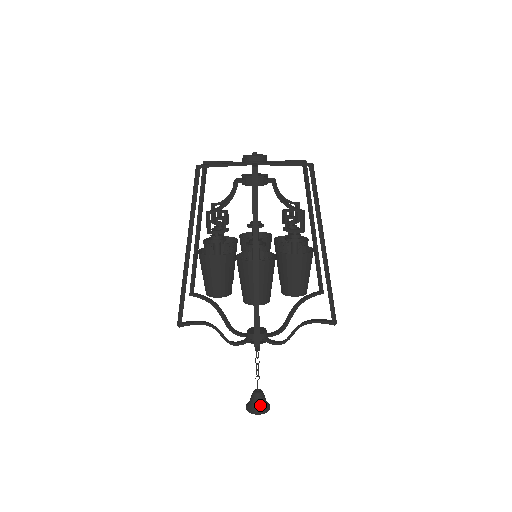
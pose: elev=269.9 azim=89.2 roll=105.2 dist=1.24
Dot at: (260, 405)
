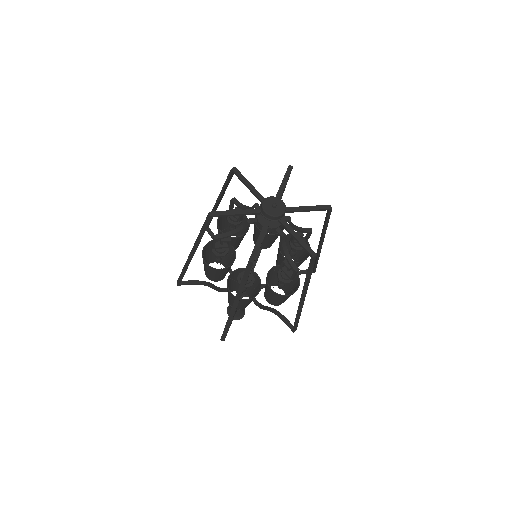
Dot at: (236, 315)
